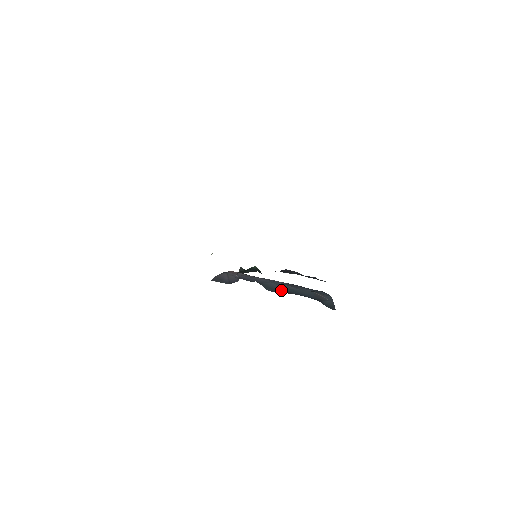
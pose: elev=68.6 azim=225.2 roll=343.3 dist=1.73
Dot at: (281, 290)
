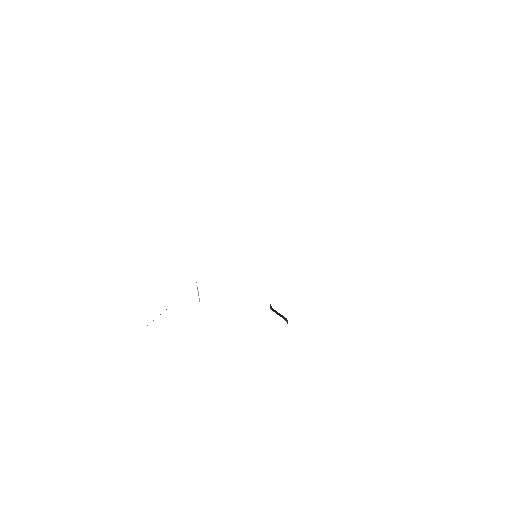
Dot at: occluded
